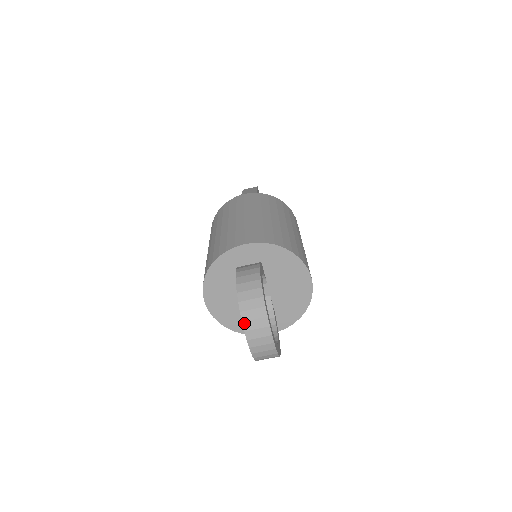
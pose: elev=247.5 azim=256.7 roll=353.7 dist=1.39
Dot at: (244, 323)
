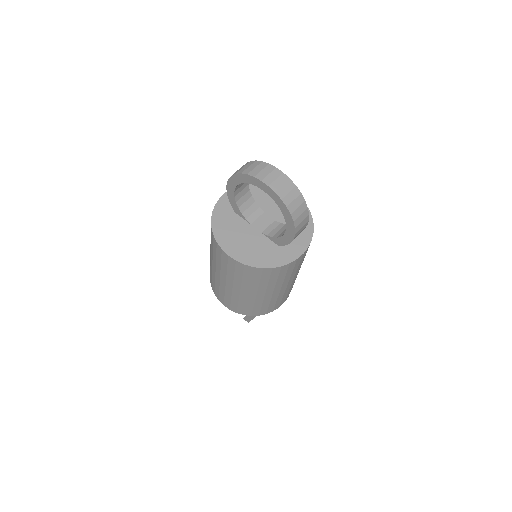
Dot at: (249, 174)
